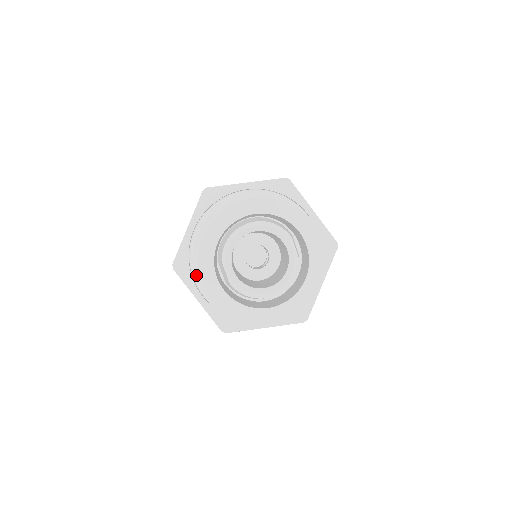
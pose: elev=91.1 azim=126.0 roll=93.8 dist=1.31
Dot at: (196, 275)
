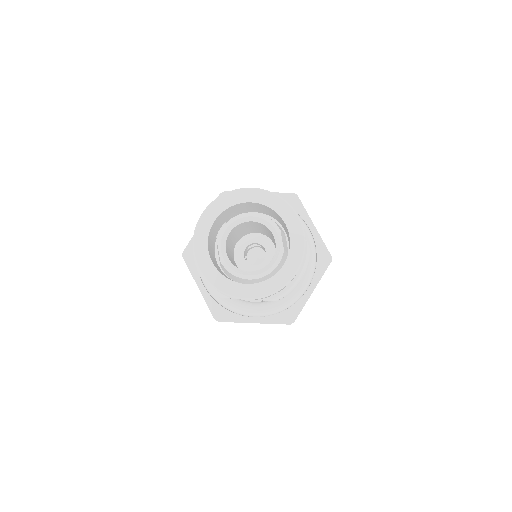
Dot at: occluded
